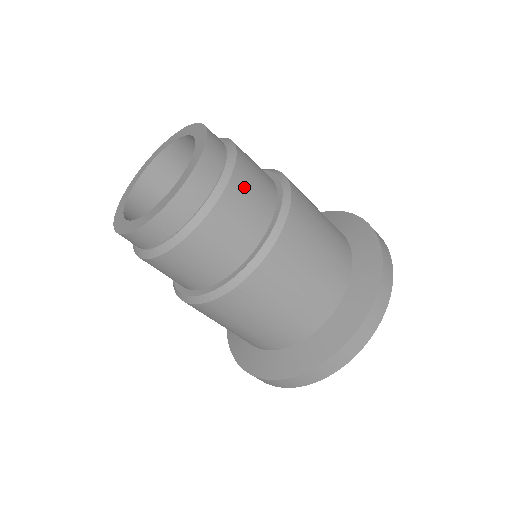
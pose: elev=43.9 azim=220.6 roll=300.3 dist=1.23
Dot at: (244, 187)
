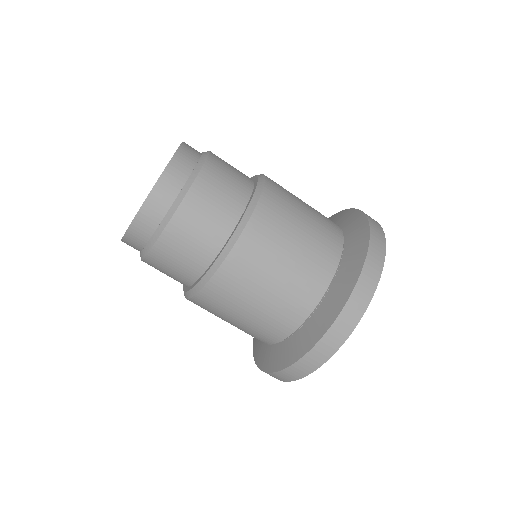
Dot at: (185, 228)
